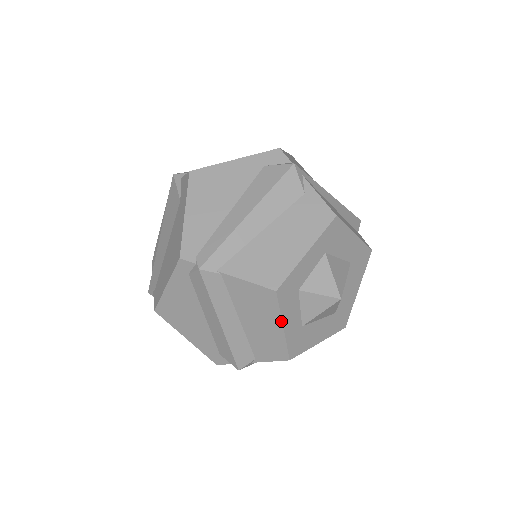
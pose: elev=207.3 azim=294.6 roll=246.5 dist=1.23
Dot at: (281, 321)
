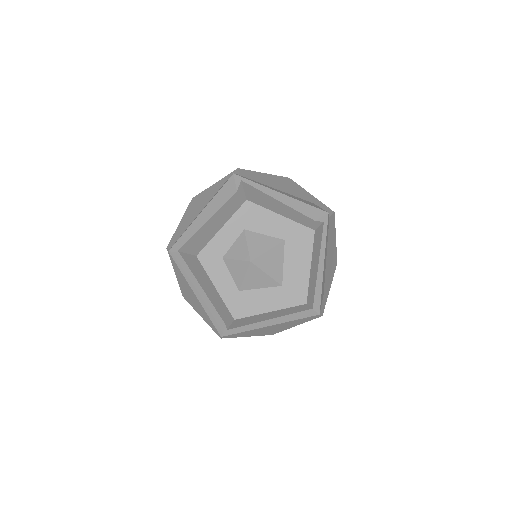
Dot at: (212, 282)
